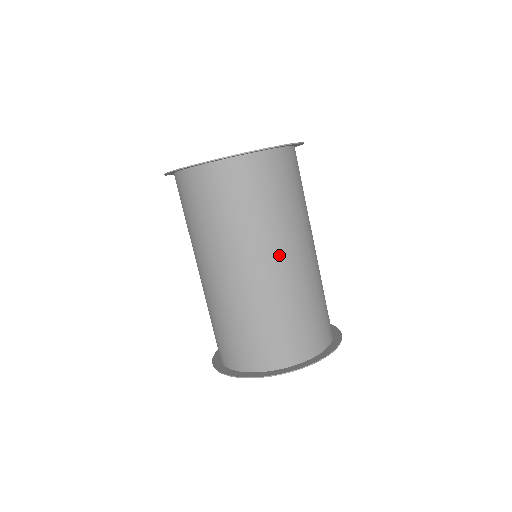
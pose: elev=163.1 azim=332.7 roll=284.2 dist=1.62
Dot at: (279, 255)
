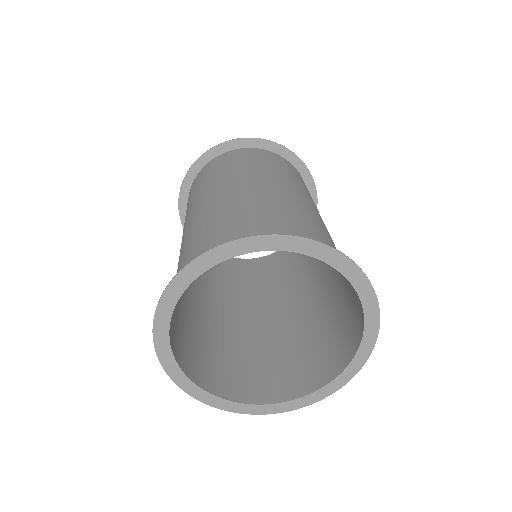
Dot at: (217, 193)
